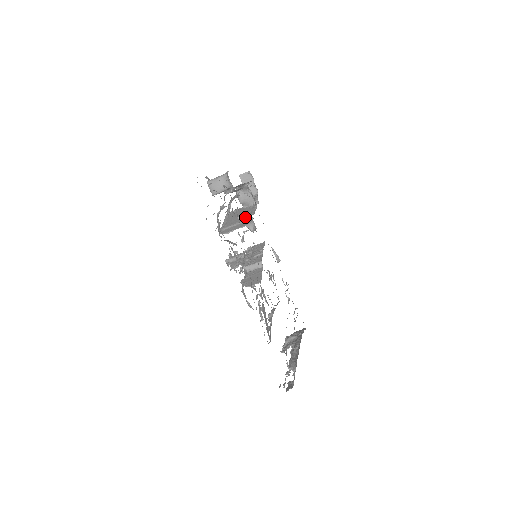
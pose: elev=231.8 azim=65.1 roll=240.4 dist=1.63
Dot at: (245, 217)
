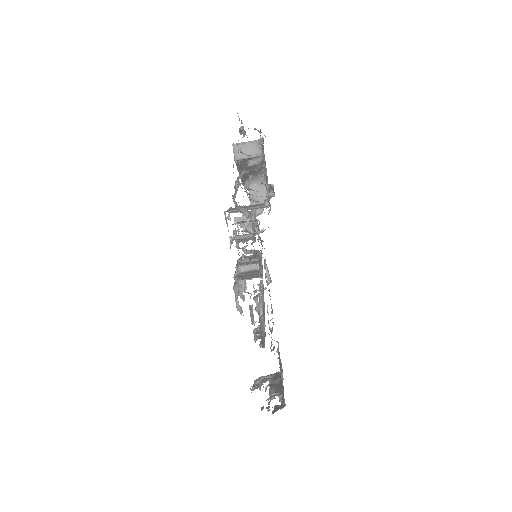
Dot at: occluded
